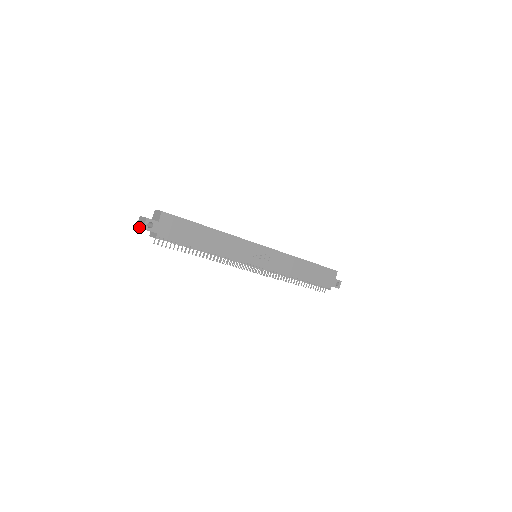
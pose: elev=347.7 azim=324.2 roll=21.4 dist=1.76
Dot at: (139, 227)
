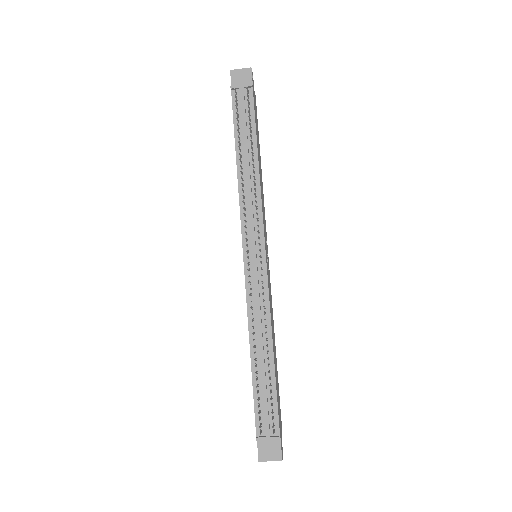
Dot at: (240, 69)
